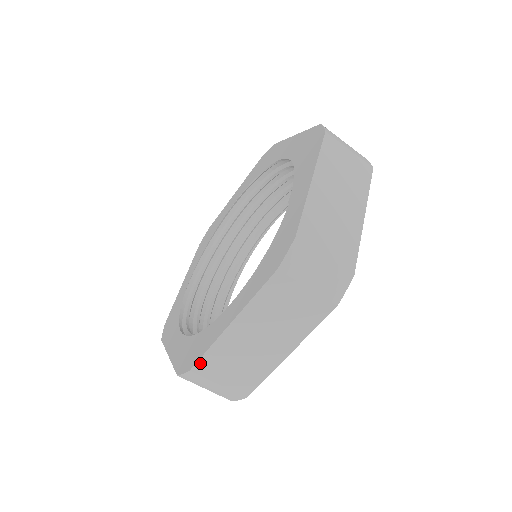
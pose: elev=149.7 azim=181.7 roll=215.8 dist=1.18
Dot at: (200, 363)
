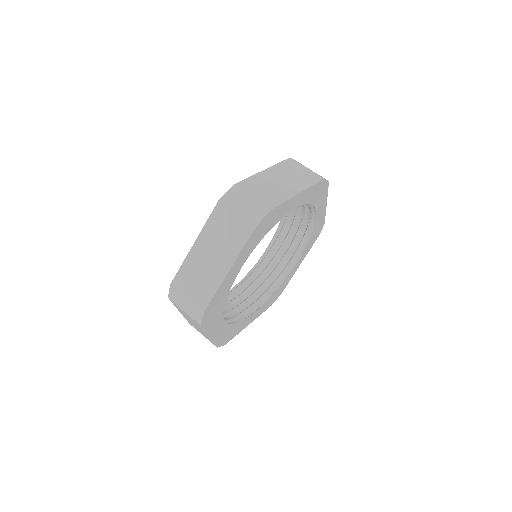
Dot at: (189, 323)
